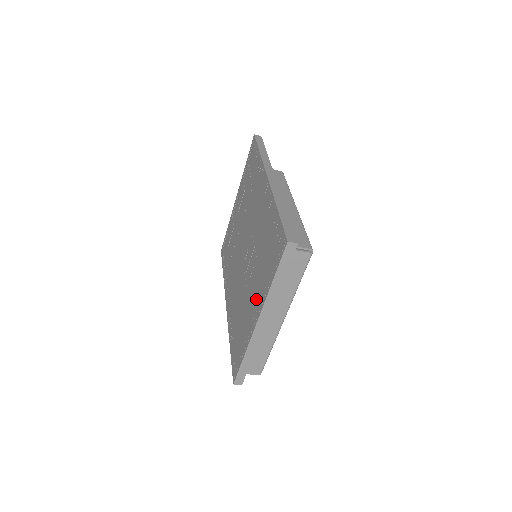
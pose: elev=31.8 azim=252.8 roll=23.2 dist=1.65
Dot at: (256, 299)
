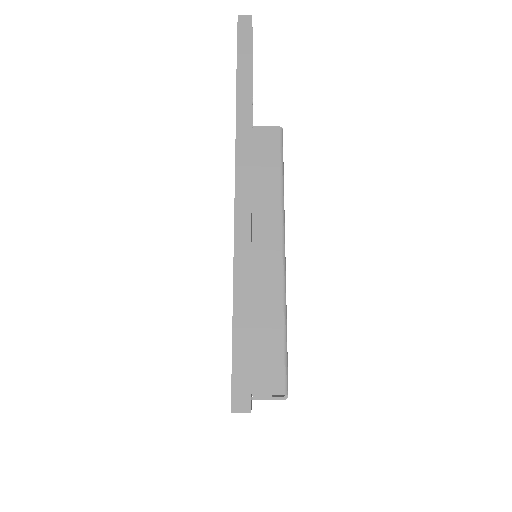
Dot at: occluded
